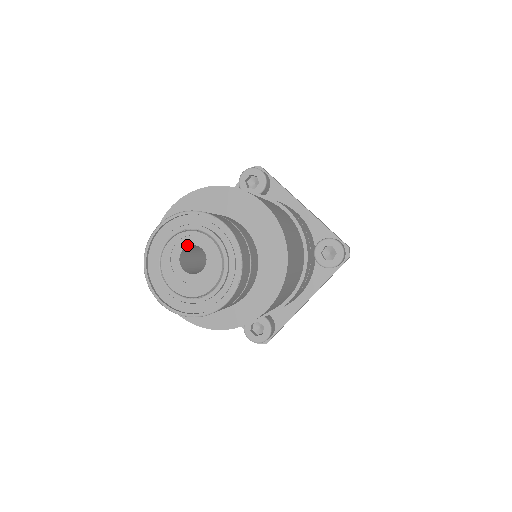
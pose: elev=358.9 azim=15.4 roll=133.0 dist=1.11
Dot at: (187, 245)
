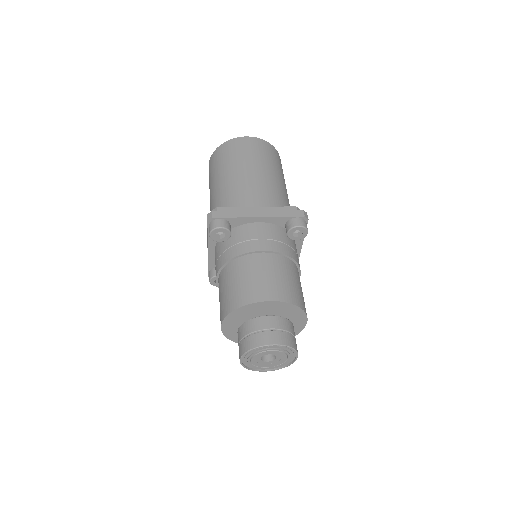
Dot at: occluded
